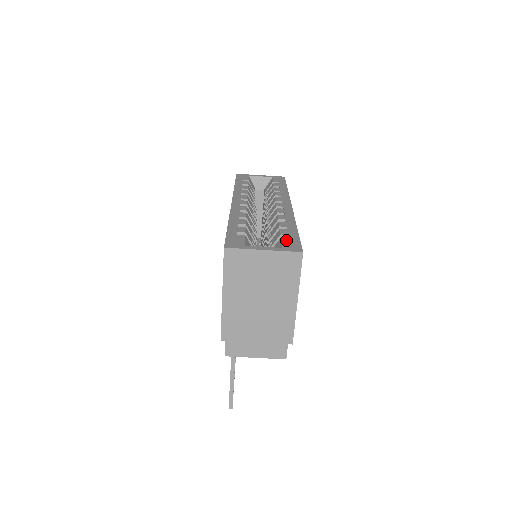
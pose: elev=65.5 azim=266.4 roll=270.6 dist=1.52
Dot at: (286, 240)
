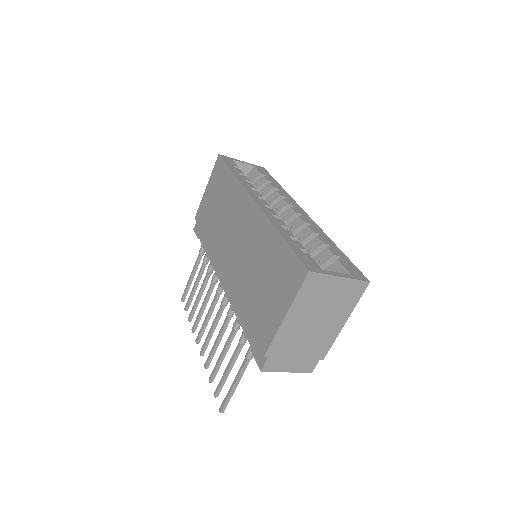
Dot at: (345, 264)
